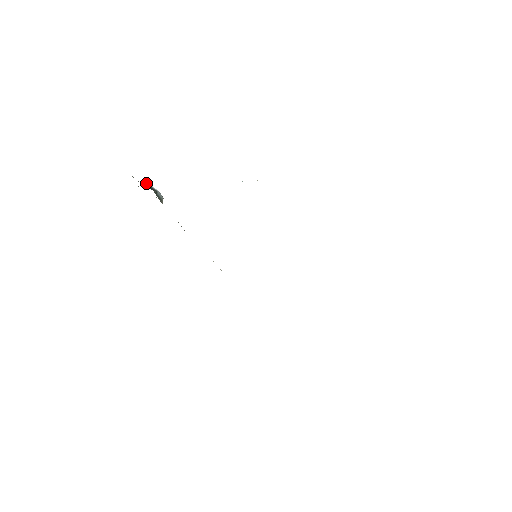
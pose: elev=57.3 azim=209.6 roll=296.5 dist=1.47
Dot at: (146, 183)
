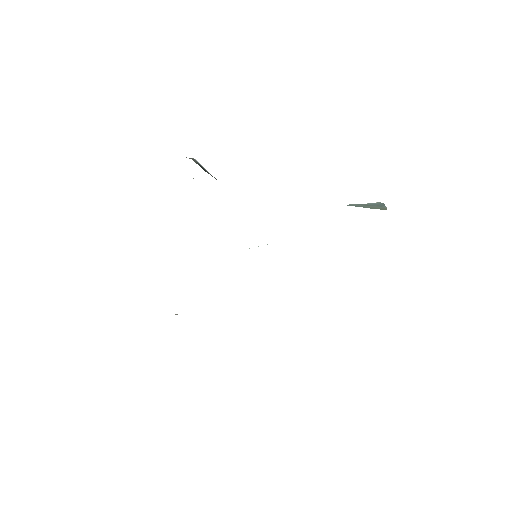
Dot at: (196, 160)
